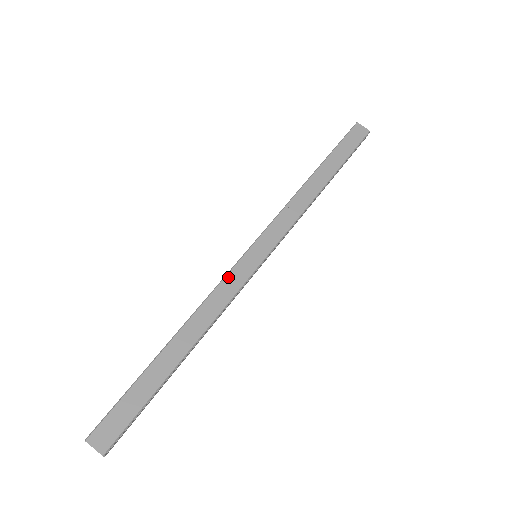
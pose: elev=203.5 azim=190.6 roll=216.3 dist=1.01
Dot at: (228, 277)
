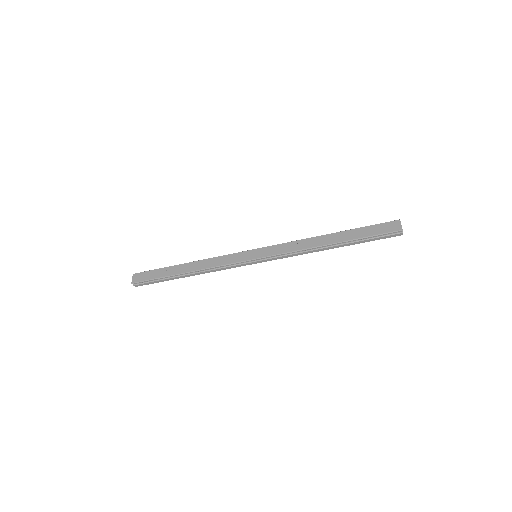
Dot at: (232, 255)
